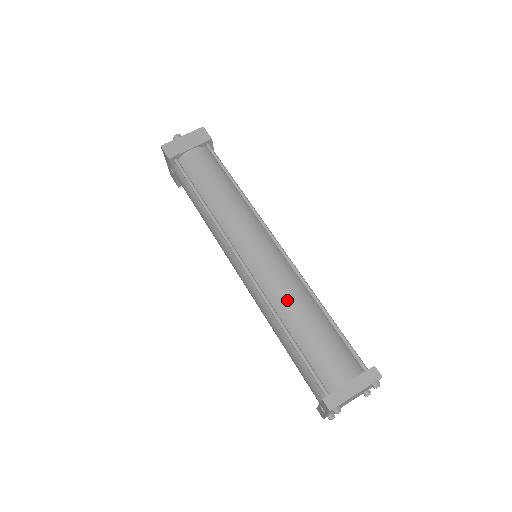
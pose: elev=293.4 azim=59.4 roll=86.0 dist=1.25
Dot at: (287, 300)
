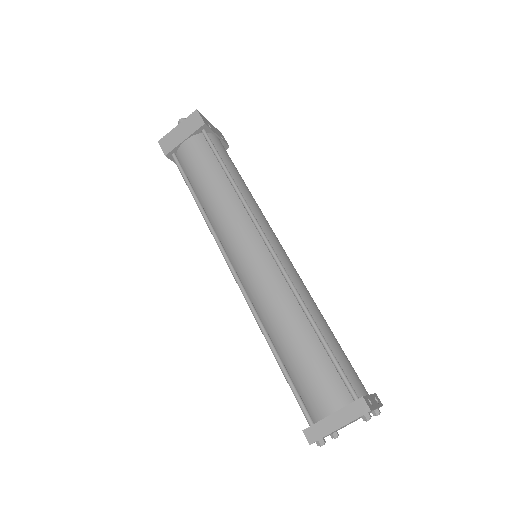
Dot at: (273, 315)
